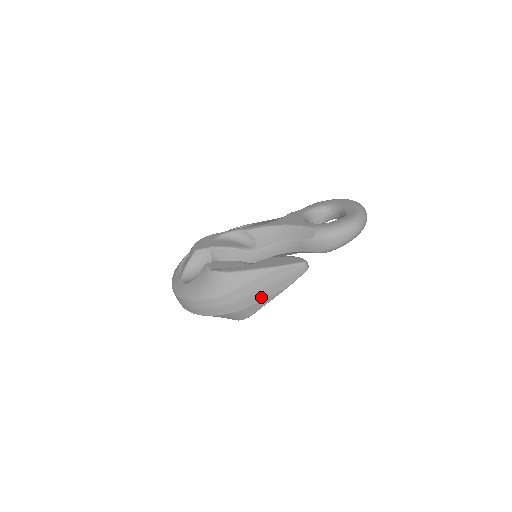
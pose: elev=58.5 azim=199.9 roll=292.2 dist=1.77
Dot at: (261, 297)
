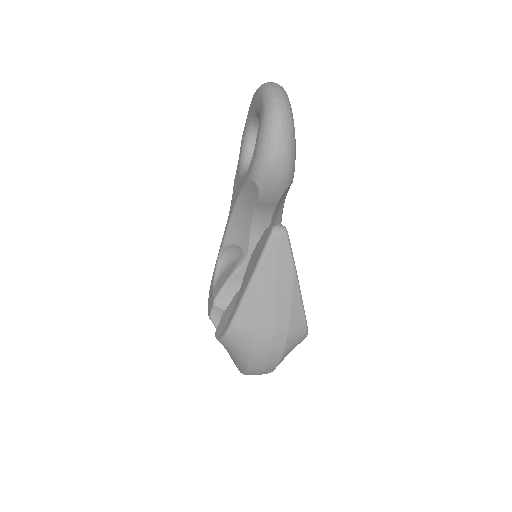
Dot at: (285, 307)
